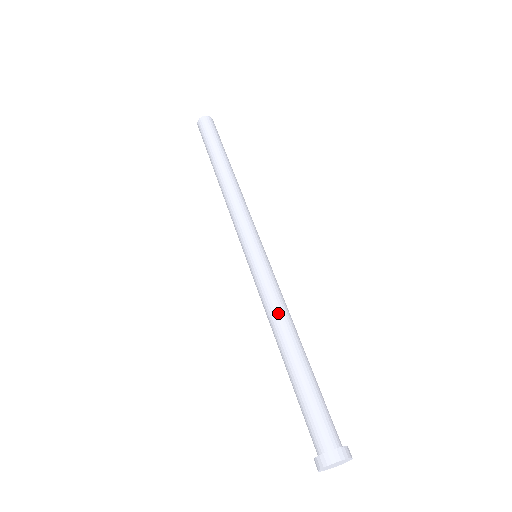
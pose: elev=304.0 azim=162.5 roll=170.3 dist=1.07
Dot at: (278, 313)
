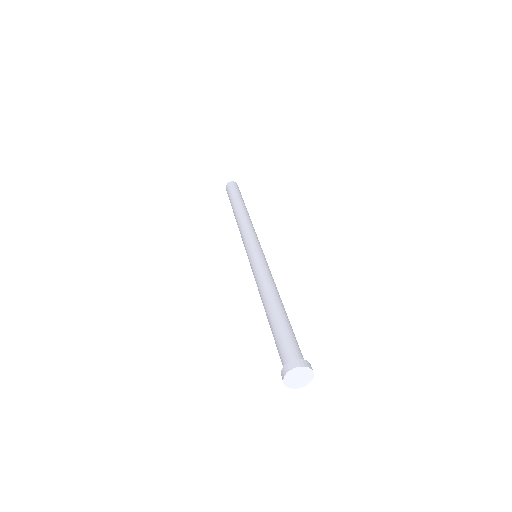
Dot at: (270, 282)
